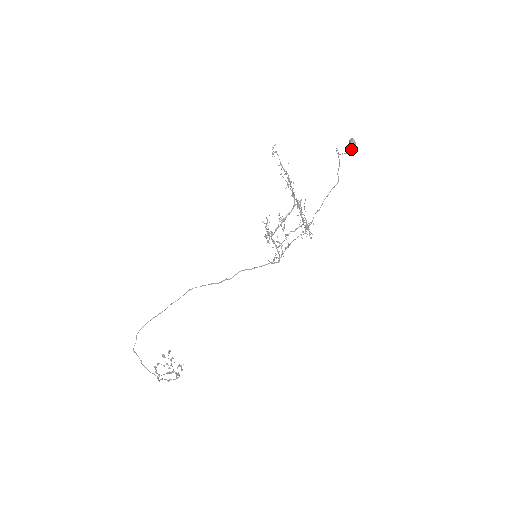
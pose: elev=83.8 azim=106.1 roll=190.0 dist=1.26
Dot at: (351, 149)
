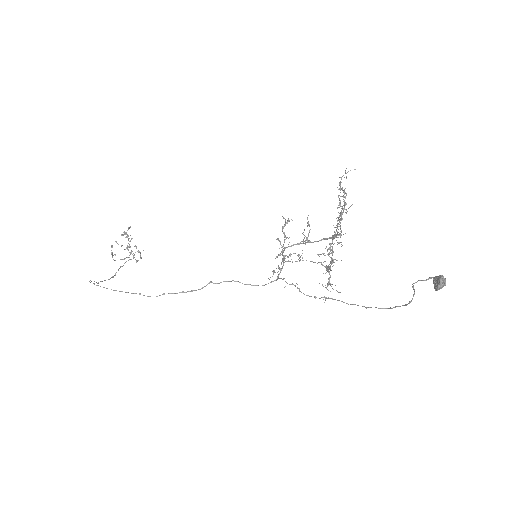
Dot at: (434, 286)
